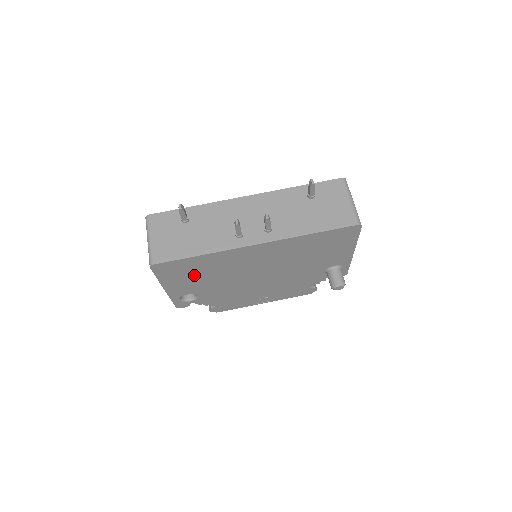
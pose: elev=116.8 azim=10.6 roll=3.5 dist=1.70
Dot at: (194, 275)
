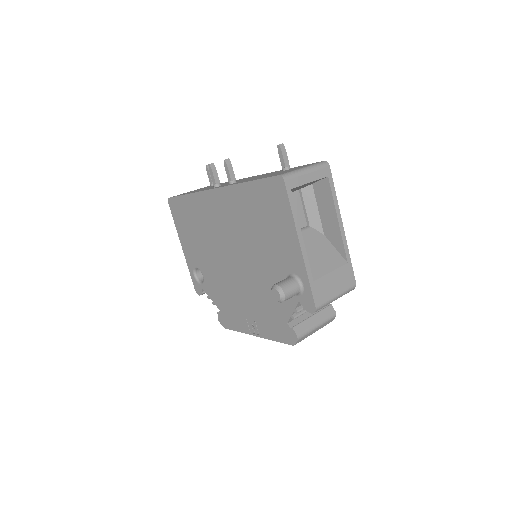
Dot at: (192, 230)
